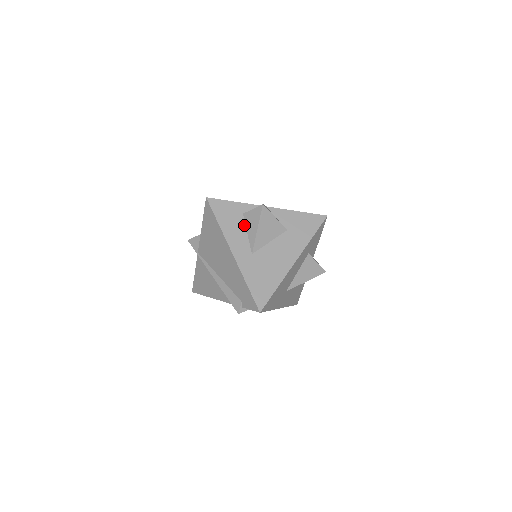
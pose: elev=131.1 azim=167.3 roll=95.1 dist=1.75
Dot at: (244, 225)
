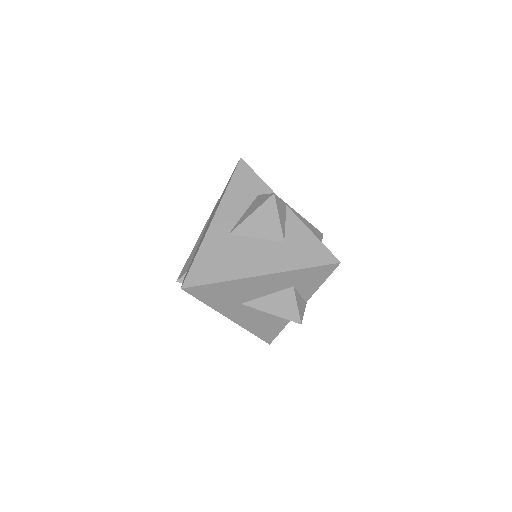
Dot at: (249, 205)
